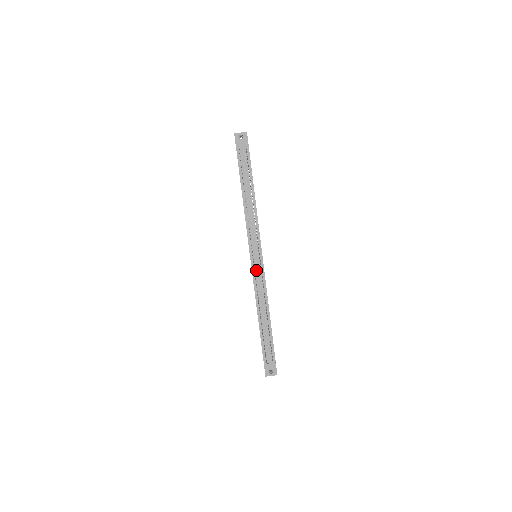
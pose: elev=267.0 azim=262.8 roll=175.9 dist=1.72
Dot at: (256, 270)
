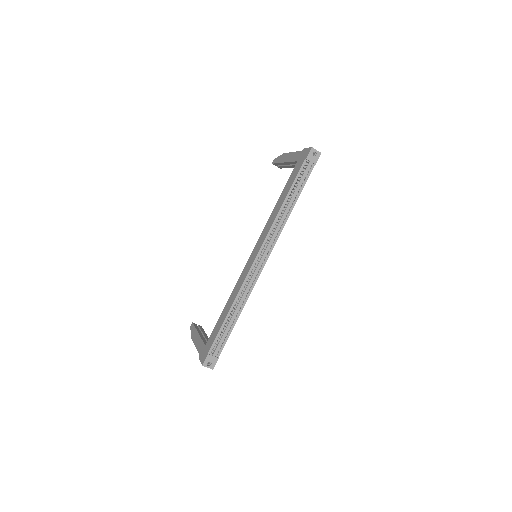
Dot at: (255, 269)
